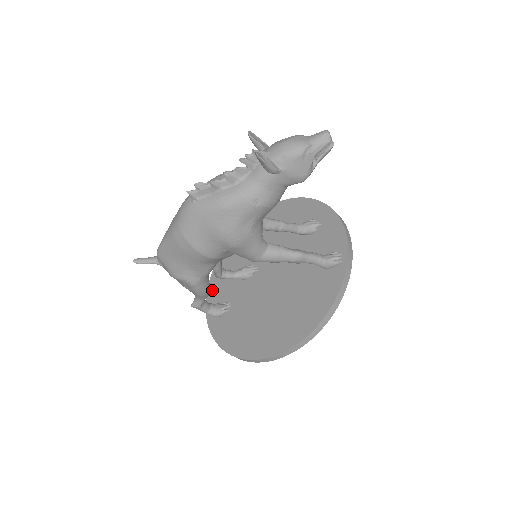
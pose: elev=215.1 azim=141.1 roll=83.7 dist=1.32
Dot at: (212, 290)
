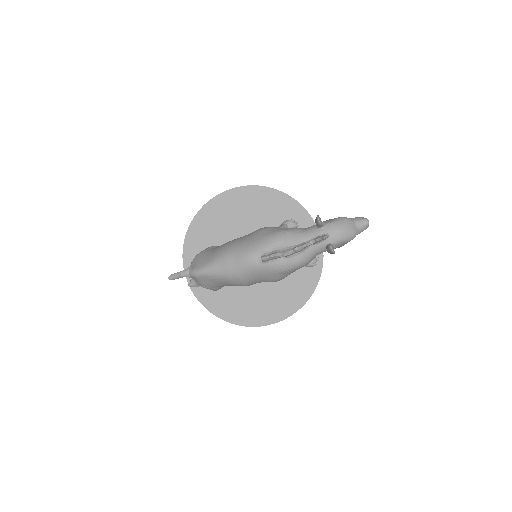
Dot at: (189, 257)
